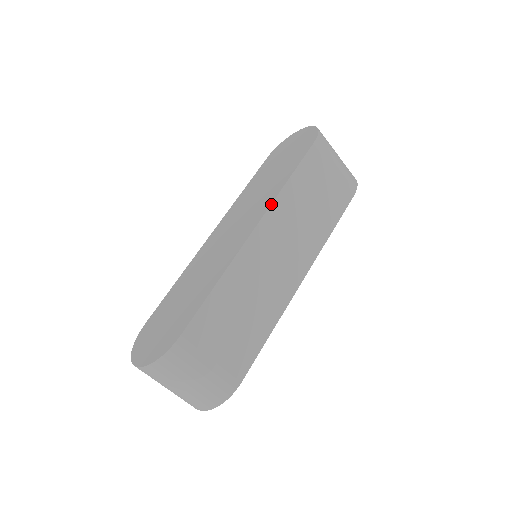
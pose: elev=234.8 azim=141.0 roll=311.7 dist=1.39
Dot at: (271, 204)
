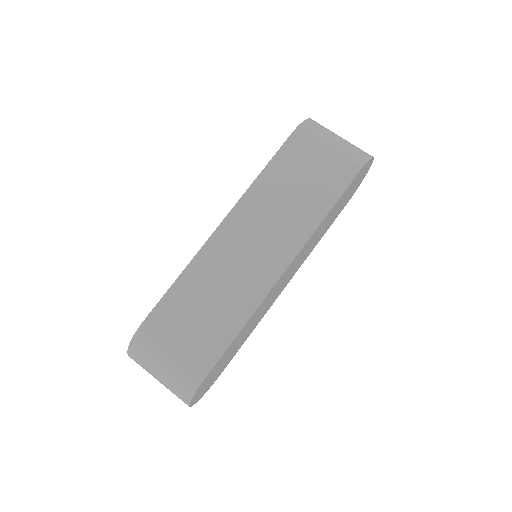
Dot at: (241, 198)
